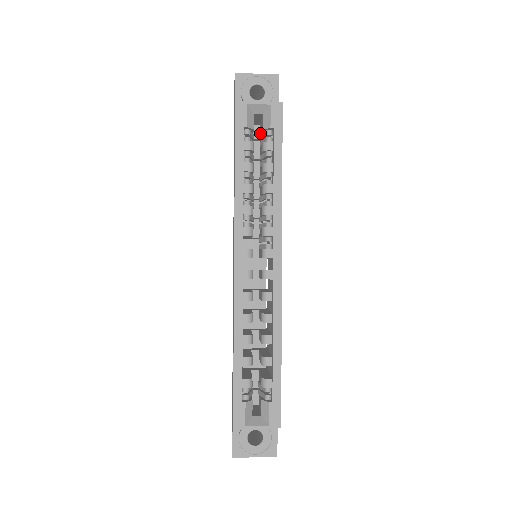
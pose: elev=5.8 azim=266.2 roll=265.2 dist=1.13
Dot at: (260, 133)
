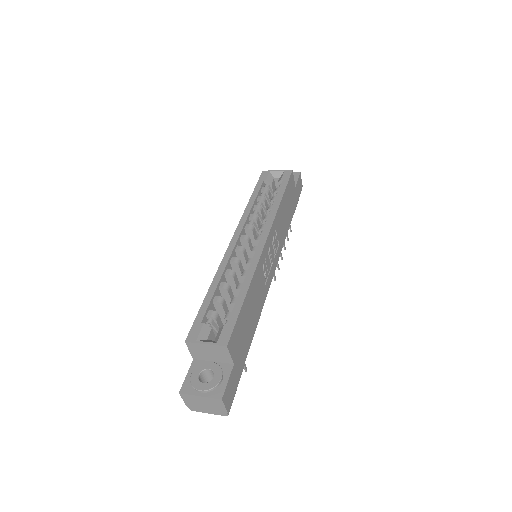
Dot at: occluded
